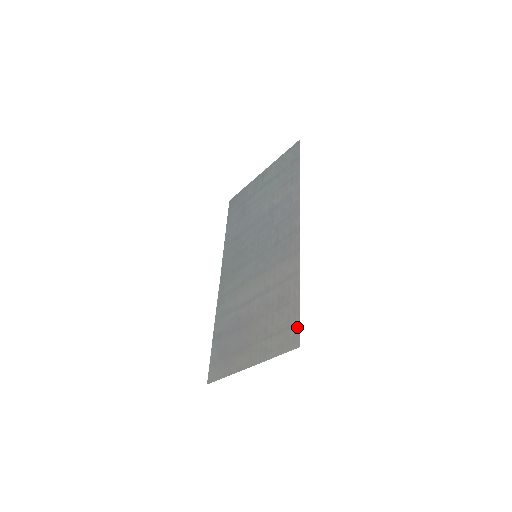
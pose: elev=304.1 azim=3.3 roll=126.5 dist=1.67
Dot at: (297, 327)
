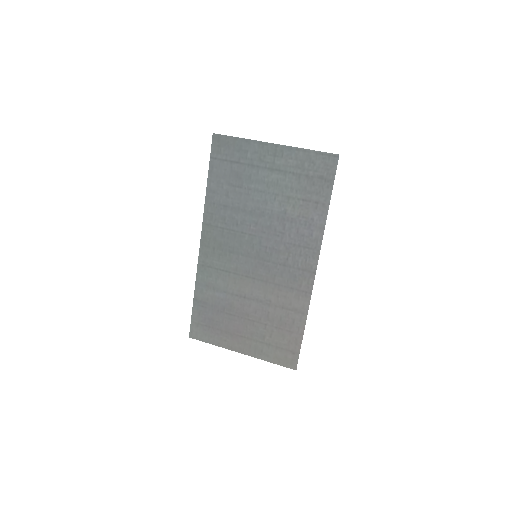
Dot at: (296, 356)
